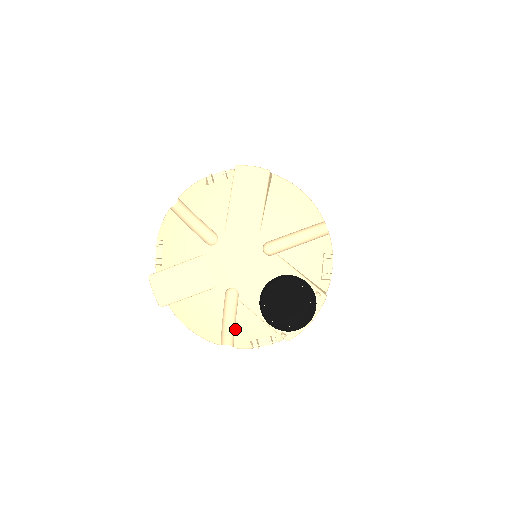
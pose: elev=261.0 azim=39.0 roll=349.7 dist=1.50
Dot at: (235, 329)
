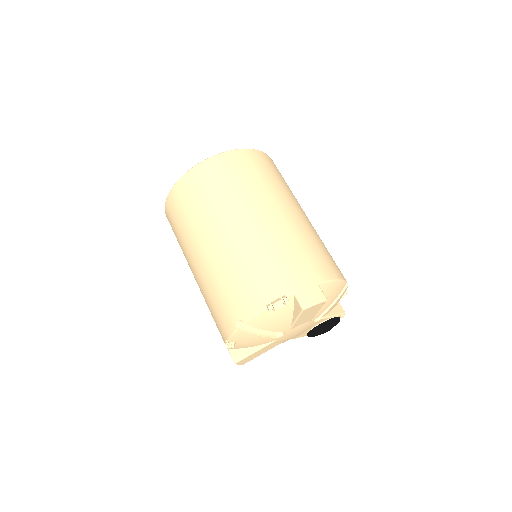
Dot at: occluded
